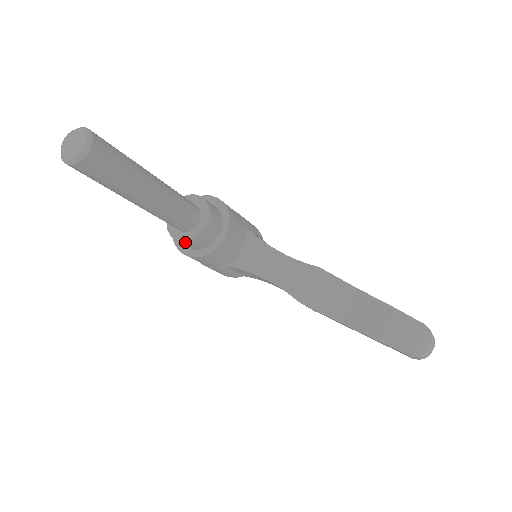
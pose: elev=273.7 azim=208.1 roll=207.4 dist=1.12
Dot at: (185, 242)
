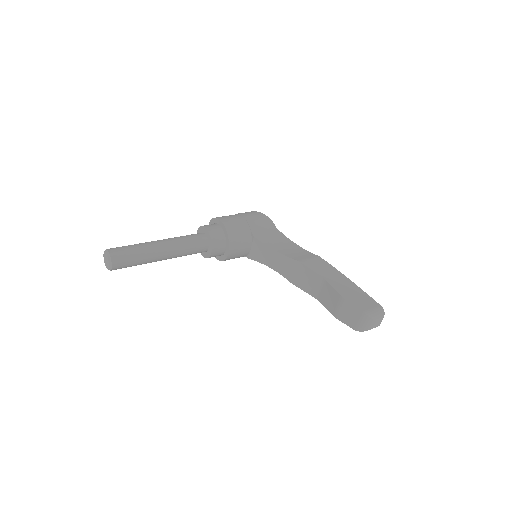
Dot at: (206, 257)
